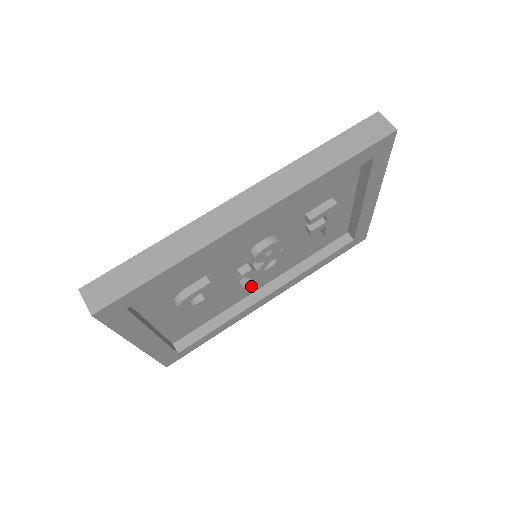
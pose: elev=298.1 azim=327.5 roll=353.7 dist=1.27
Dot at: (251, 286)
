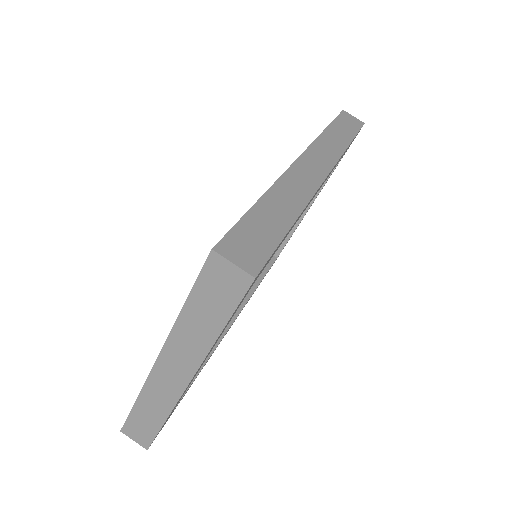
Dot at: occluded
